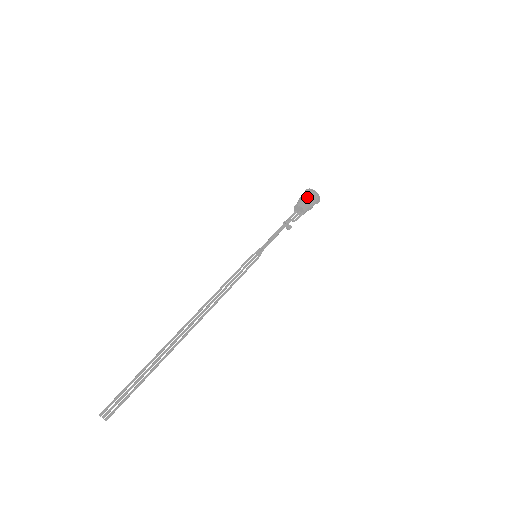
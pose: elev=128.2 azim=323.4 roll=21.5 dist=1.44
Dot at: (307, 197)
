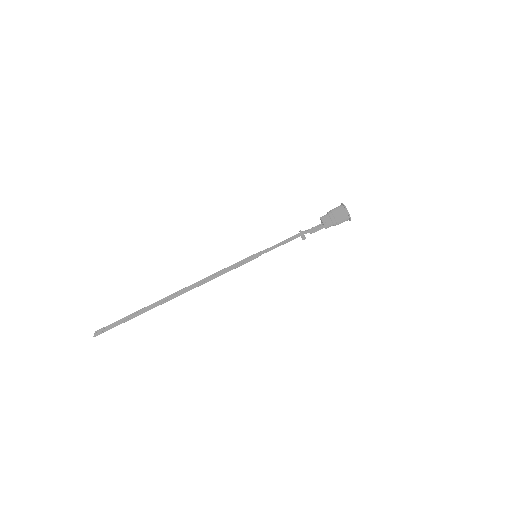
Dot at: (333, 212)
